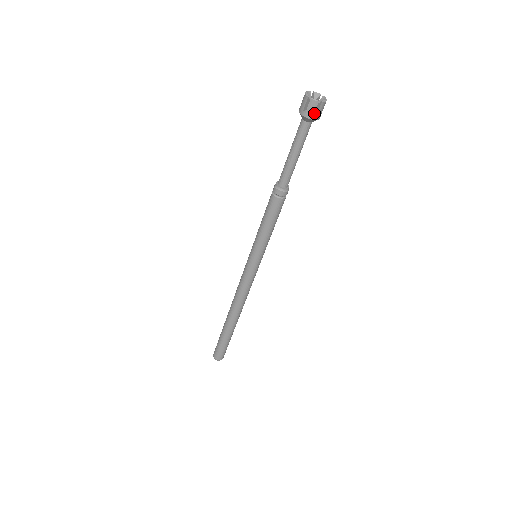
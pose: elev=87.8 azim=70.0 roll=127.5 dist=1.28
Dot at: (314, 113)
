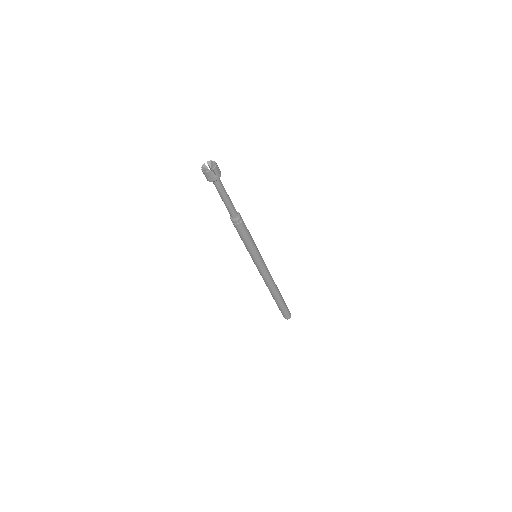
Dot at: (215, 175)
